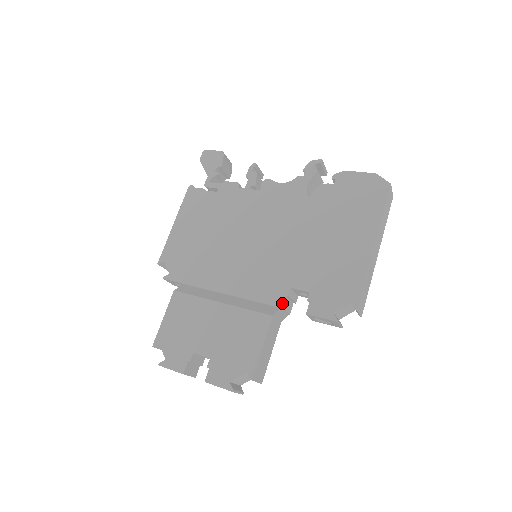
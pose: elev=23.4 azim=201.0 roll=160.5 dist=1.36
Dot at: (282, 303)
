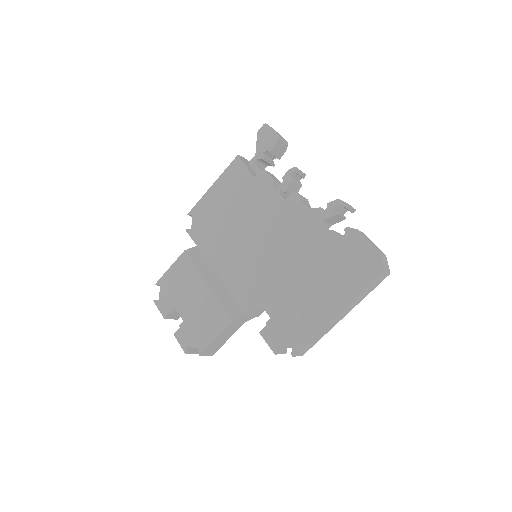
Dot at: (249, 312)
